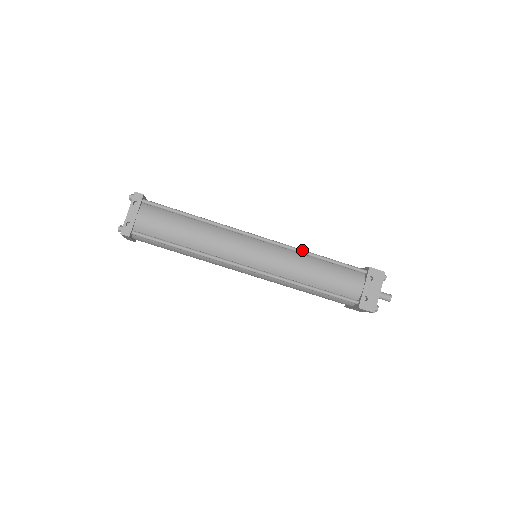
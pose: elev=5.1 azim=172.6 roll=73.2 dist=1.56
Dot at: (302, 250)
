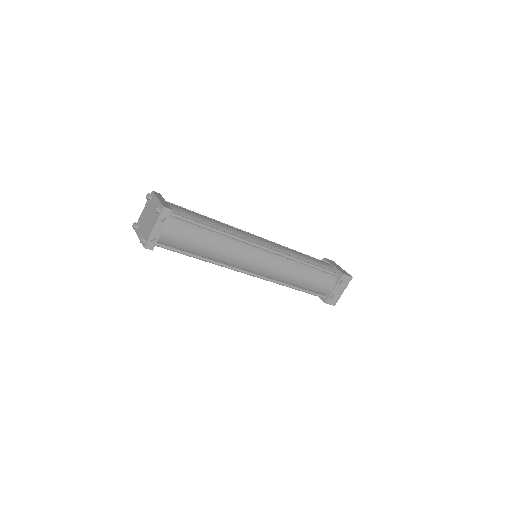
Dot at: (298, 260)
